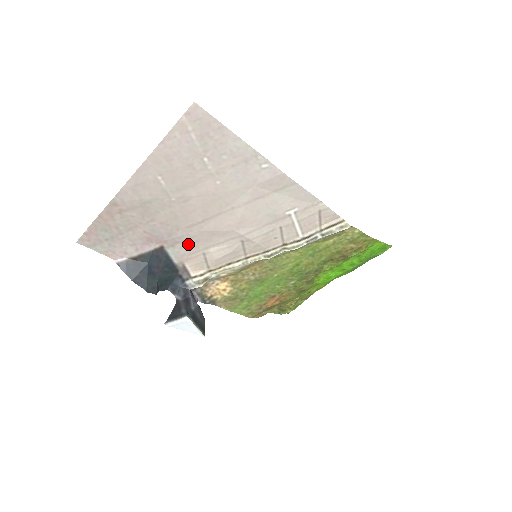
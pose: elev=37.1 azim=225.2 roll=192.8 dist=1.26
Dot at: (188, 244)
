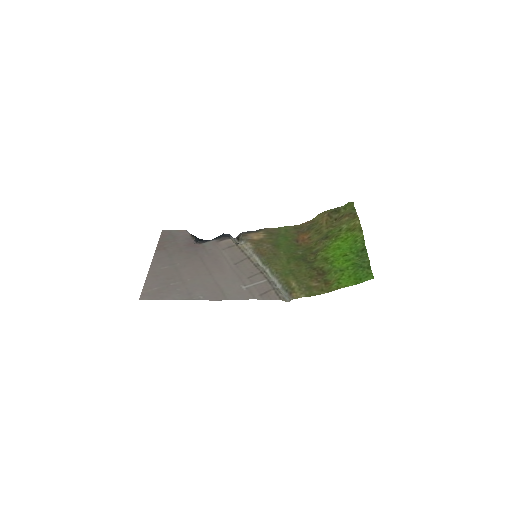
Dot at: (210, 250)
